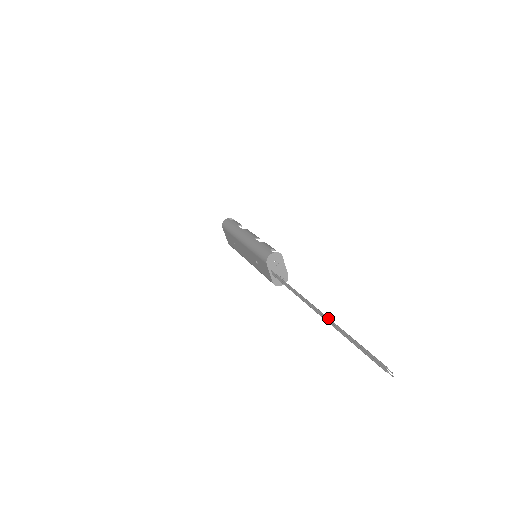
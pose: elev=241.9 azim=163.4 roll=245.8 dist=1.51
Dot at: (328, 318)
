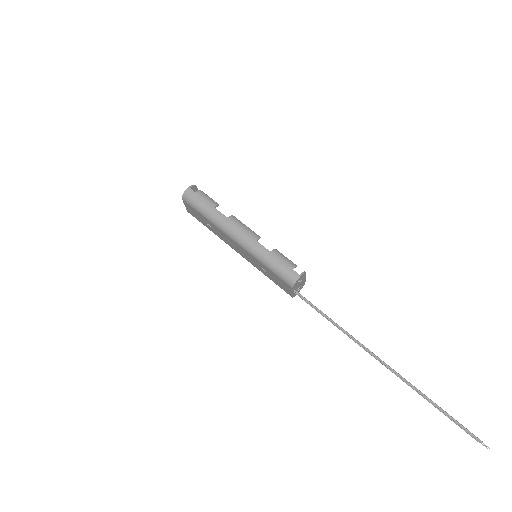
Dot at: (400, 376)
